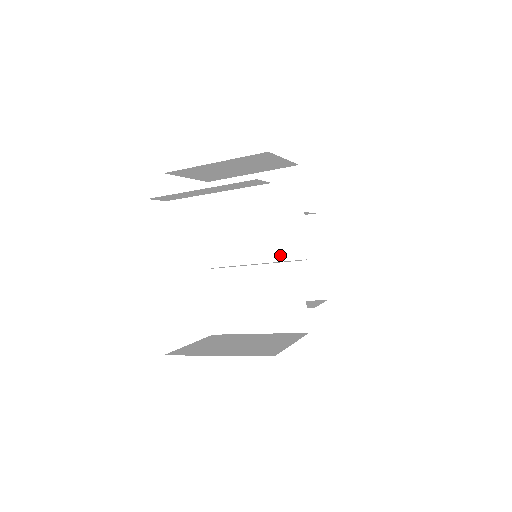
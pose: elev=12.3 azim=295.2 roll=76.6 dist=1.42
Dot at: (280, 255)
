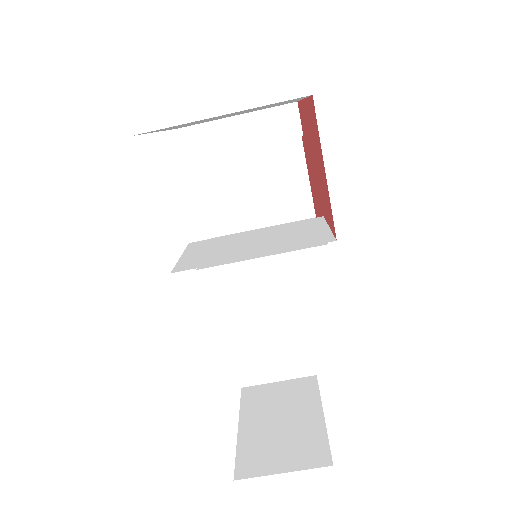
Dot at: occluded
